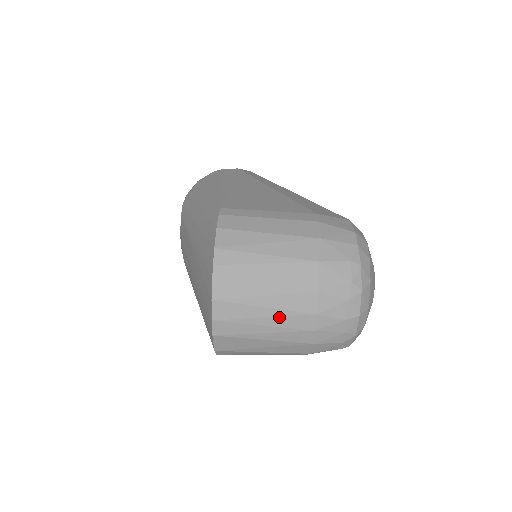
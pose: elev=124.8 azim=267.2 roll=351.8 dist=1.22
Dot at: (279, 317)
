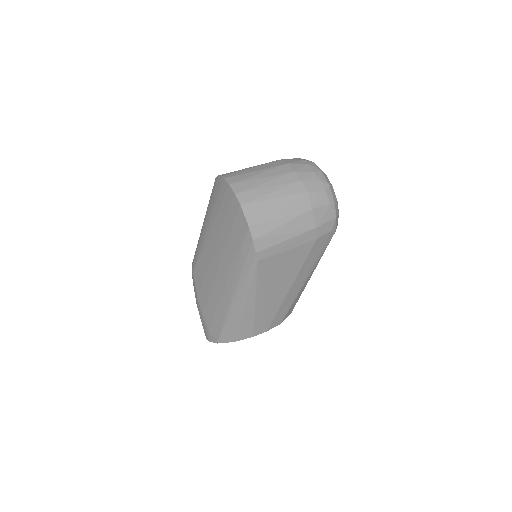
Dot at: (274, 180)
